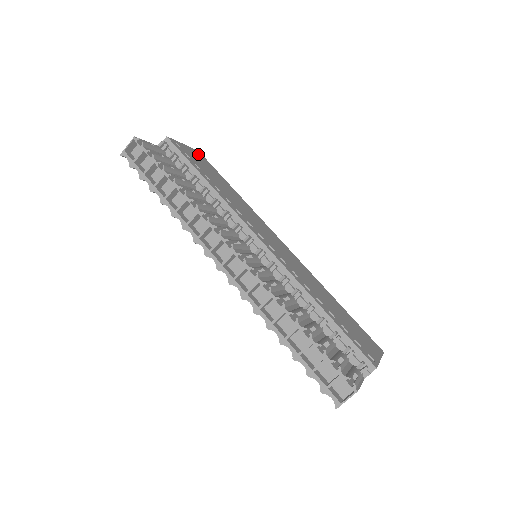
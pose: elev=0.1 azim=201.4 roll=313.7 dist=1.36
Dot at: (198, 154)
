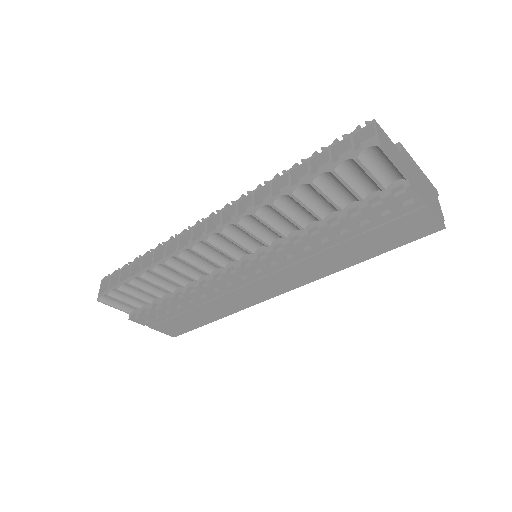
Dot at: occluded
